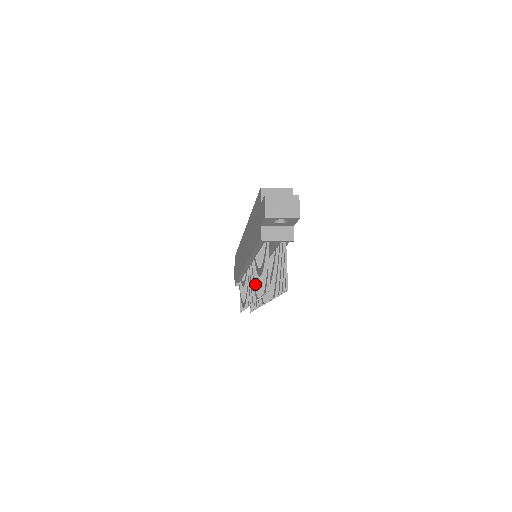
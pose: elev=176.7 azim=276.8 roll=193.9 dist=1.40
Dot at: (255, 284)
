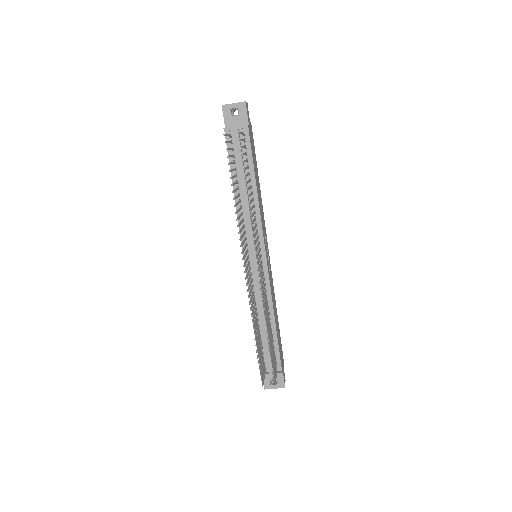
Dot at: occluded
